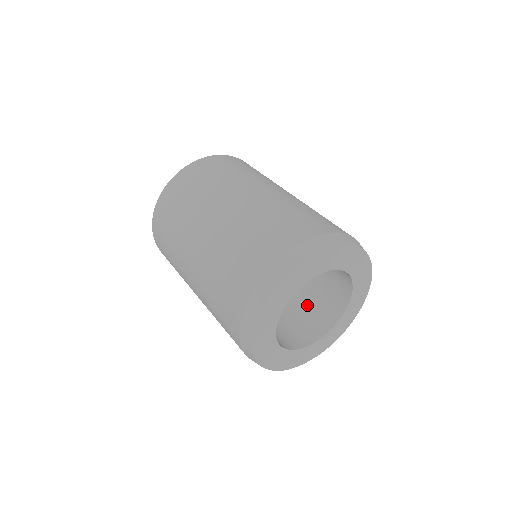
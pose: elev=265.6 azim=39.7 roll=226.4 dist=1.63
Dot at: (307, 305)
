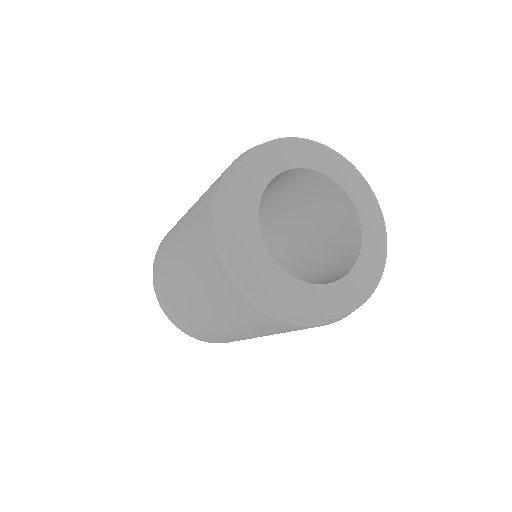
Dot at: (327, 271)
